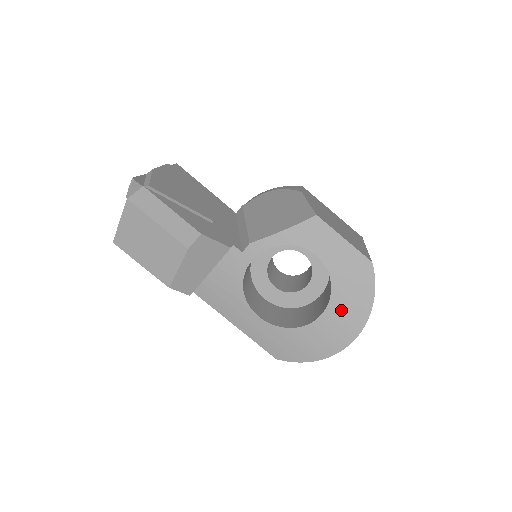
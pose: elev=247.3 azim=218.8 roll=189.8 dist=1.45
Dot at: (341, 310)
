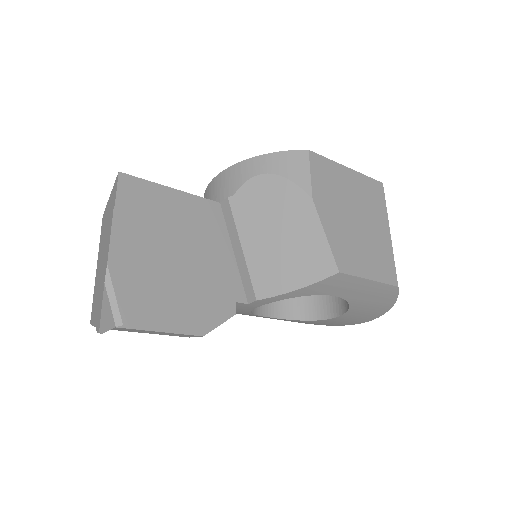
Dot at: (357, 314)
